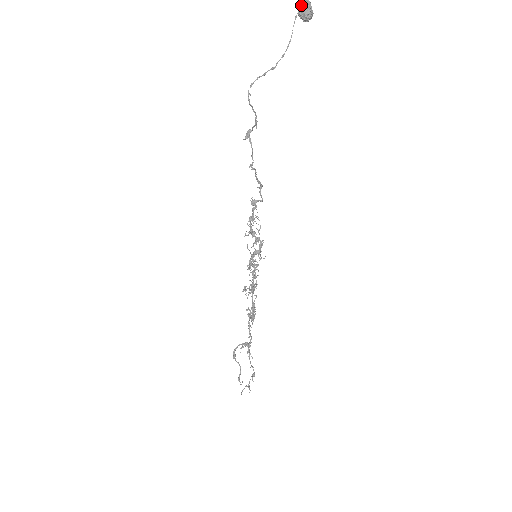
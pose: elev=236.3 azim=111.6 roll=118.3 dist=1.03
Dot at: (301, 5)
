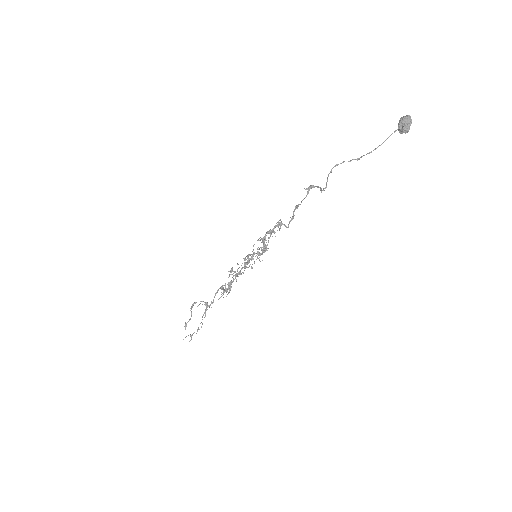
Dot at: (404, 121)
